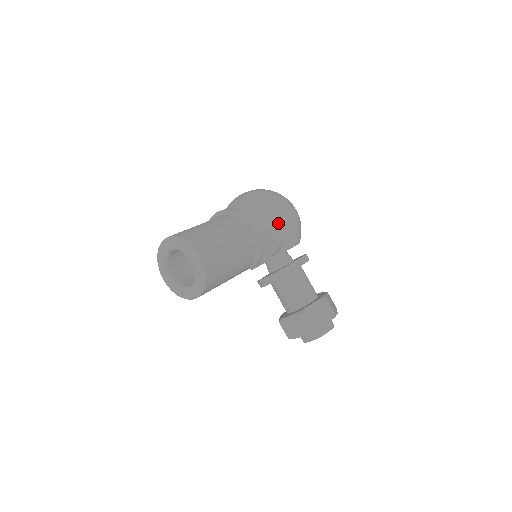
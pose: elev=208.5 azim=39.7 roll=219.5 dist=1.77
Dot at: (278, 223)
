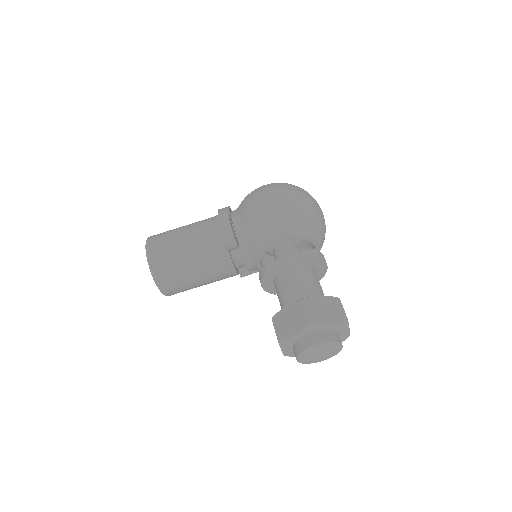
Dot at: (253, 213)
